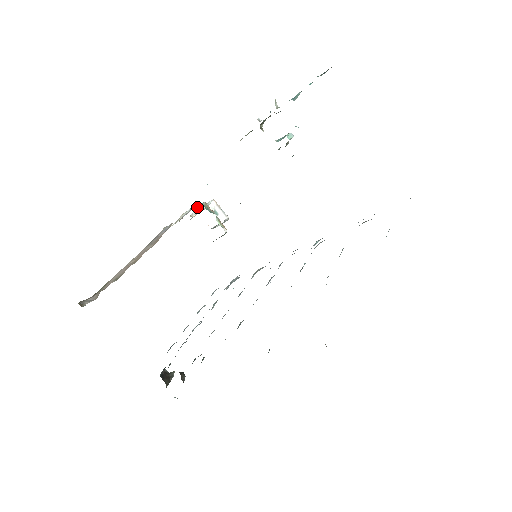
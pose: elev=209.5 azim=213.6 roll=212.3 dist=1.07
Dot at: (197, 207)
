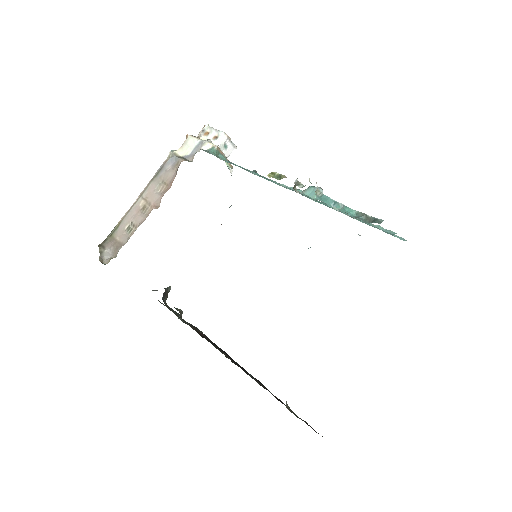
Dot at: (206, 125)
